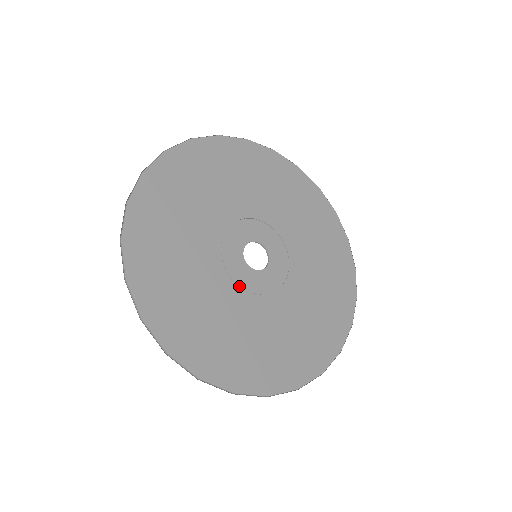
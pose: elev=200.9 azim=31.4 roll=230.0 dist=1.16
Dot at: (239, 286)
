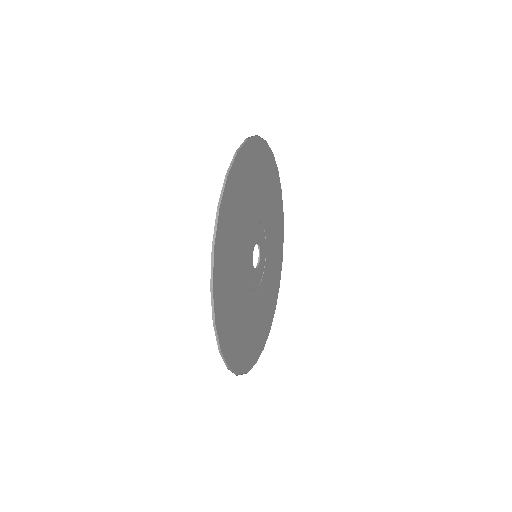
Dot at: (250, 288)
